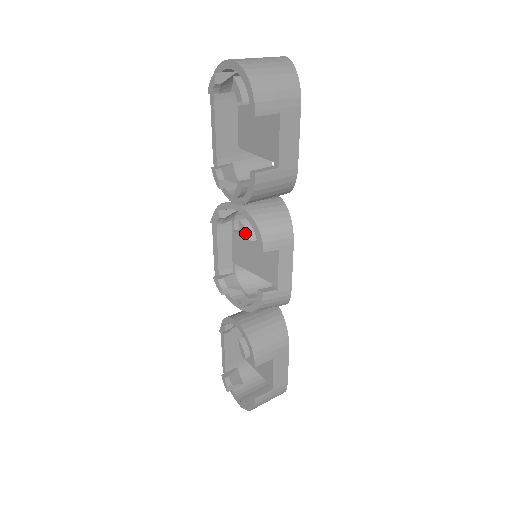
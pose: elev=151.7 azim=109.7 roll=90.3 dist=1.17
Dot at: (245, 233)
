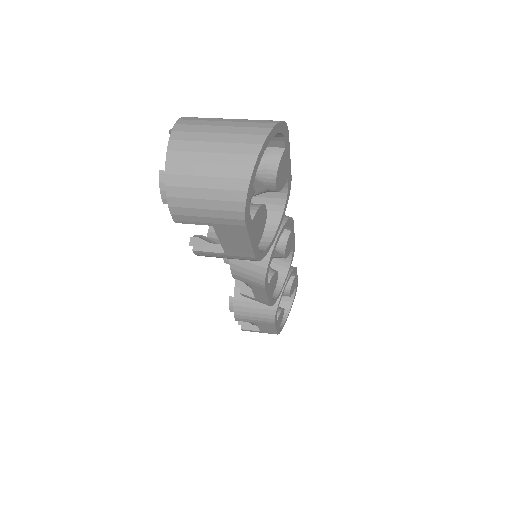
Dot at: occluded
